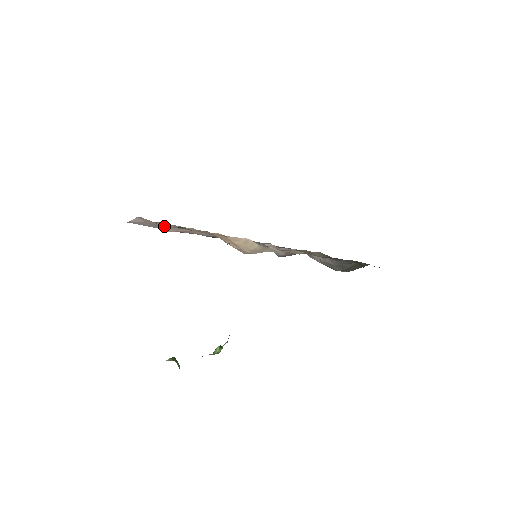
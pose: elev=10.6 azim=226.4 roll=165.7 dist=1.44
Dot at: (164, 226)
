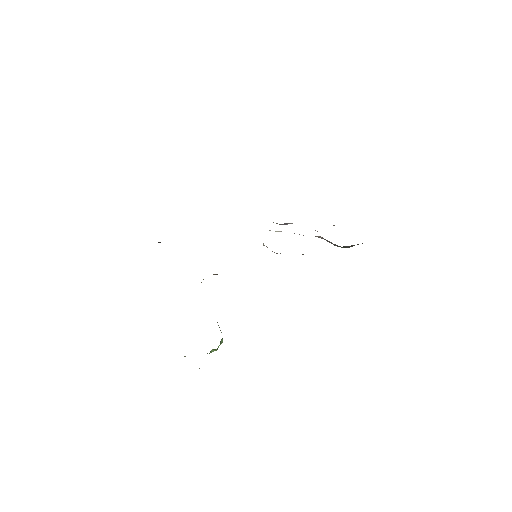
Dot at: occluded
